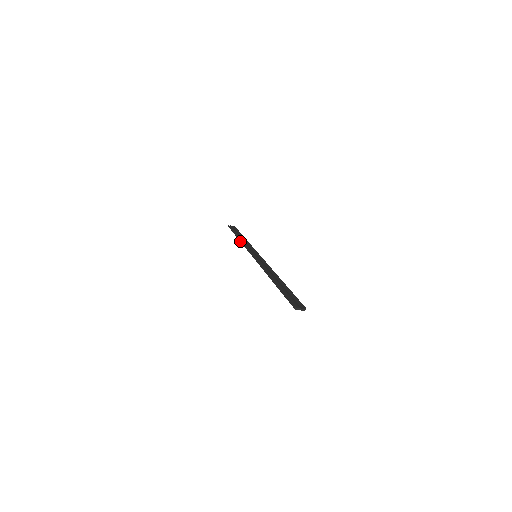
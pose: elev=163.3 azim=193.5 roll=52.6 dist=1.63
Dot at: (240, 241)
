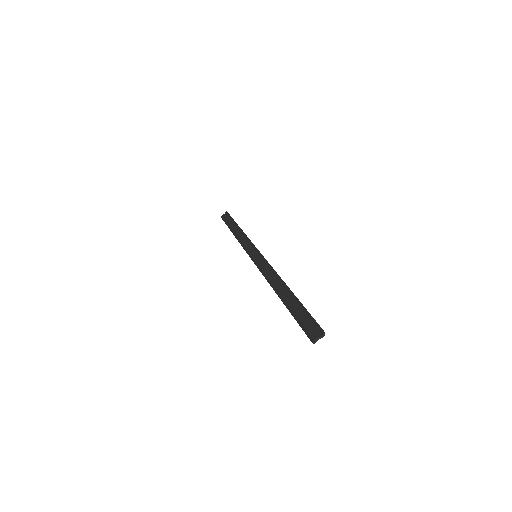
Dot at: occluded
